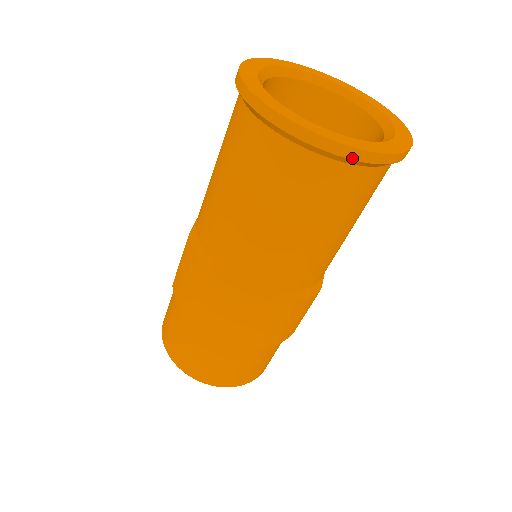
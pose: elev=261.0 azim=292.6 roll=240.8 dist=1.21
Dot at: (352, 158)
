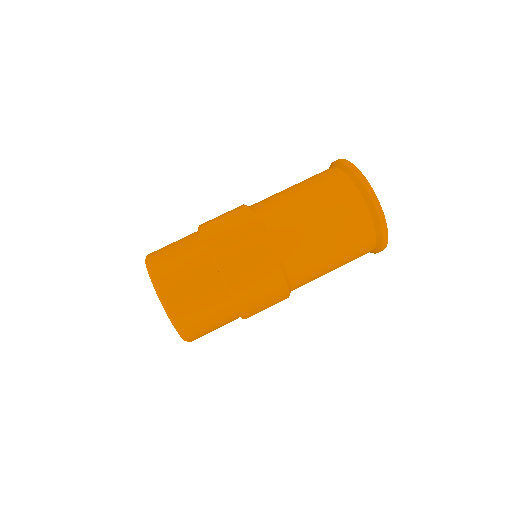
Dot at: (382, 249)
